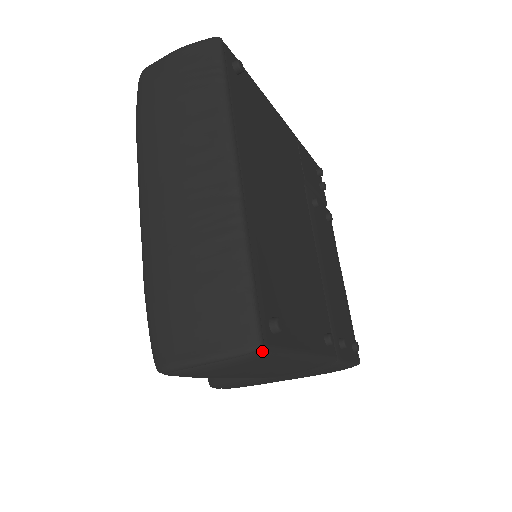
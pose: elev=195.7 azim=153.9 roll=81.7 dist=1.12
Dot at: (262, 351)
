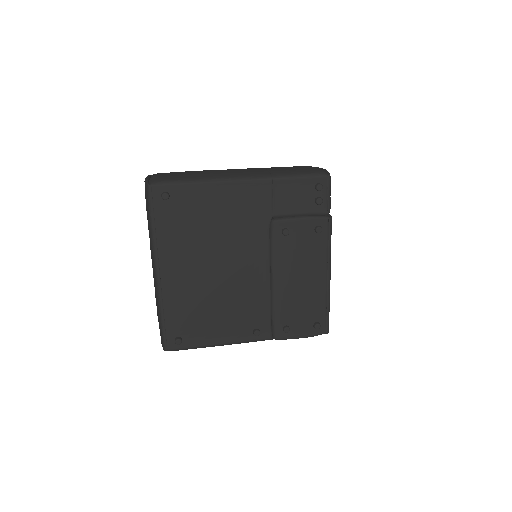
Dot at: occluded
